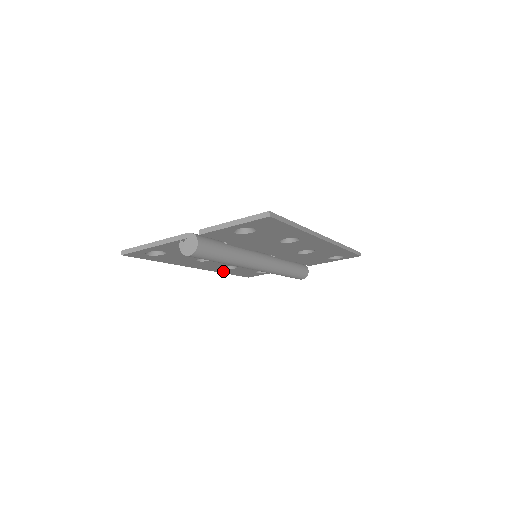
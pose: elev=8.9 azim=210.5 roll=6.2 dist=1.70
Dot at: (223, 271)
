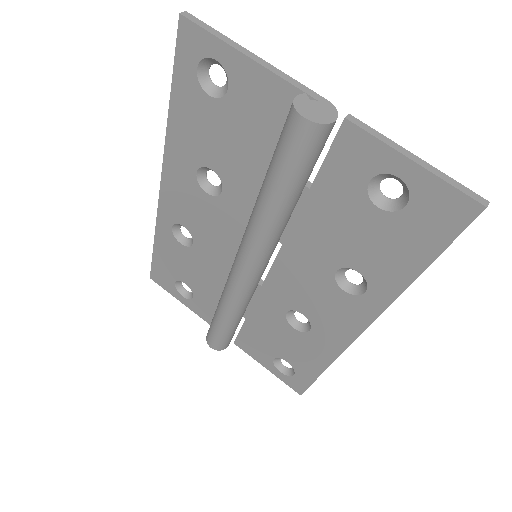
Dot at: (163, 232)
